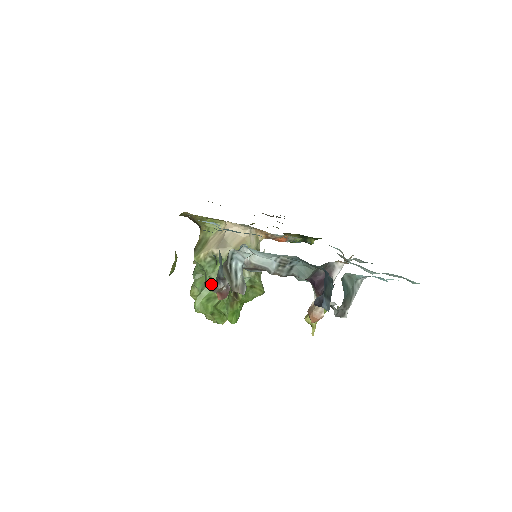
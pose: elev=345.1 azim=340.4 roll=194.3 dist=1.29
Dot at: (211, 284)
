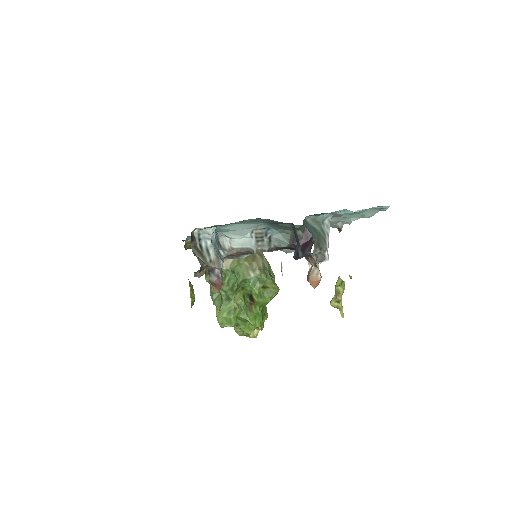
Dot at: (226, 297)
